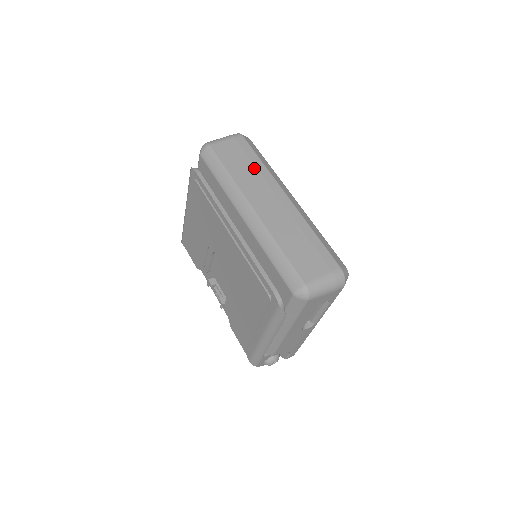
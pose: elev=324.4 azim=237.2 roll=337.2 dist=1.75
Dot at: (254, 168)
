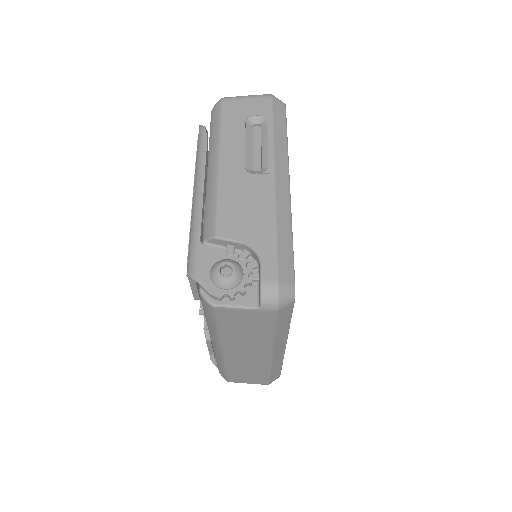
Dot at: occluded
